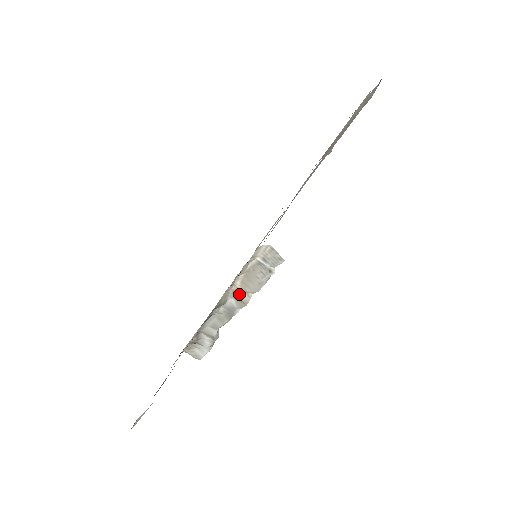
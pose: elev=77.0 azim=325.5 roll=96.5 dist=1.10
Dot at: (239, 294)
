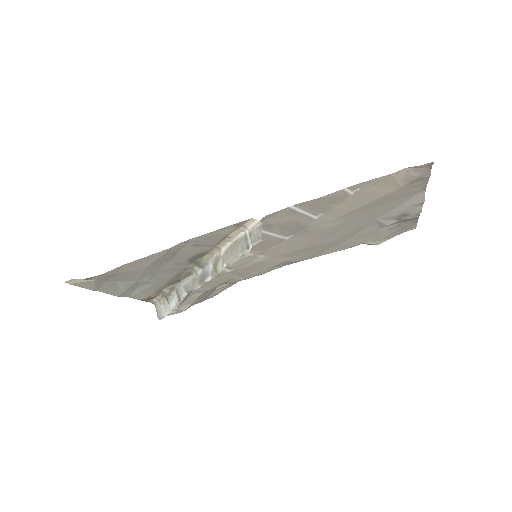
Dot at: (218, 261)
